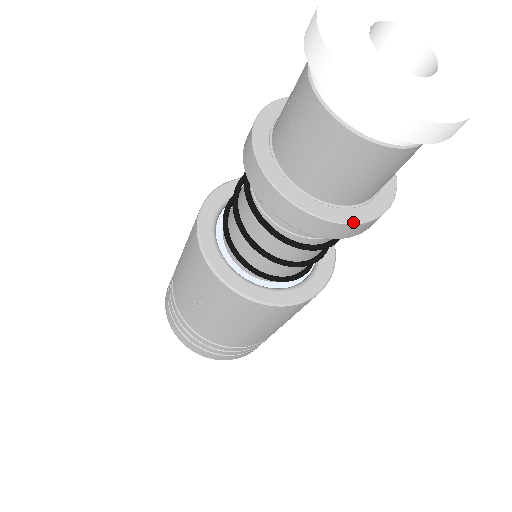
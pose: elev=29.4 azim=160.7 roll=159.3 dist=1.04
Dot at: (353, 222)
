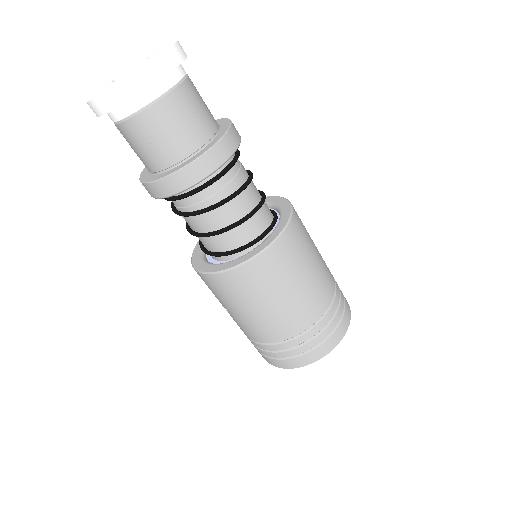
Dot at: (176, 171)
